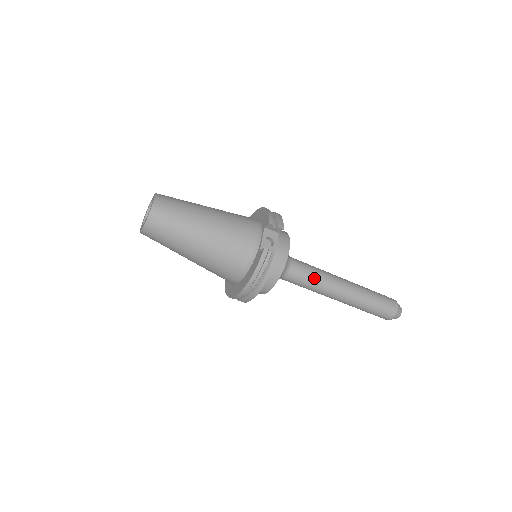
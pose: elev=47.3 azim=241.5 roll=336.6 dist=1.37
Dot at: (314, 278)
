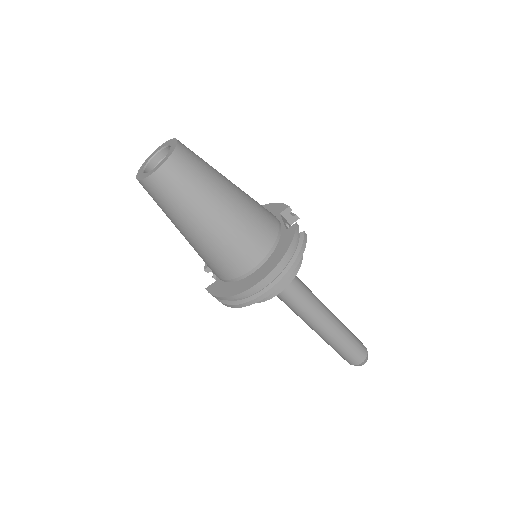
Dot at: (309, 294)
